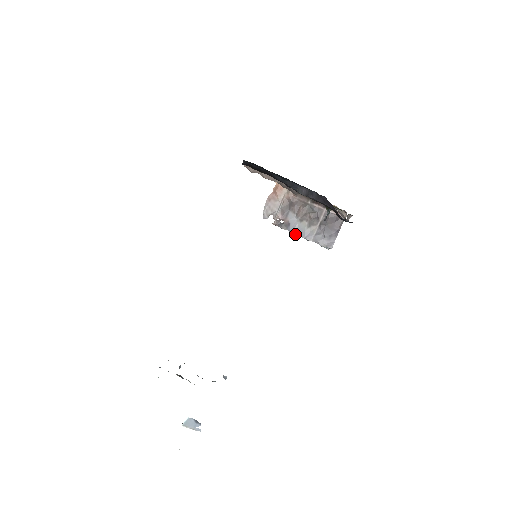
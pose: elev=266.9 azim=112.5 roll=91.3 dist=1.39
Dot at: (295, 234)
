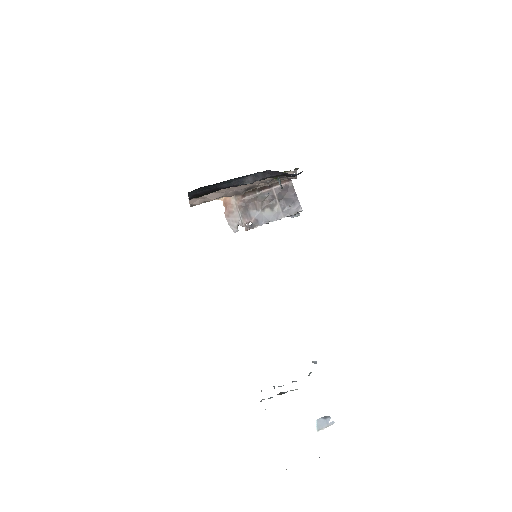
Dot at: occluded
